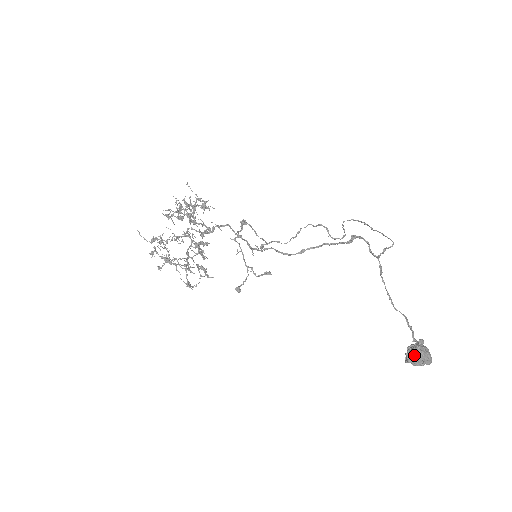
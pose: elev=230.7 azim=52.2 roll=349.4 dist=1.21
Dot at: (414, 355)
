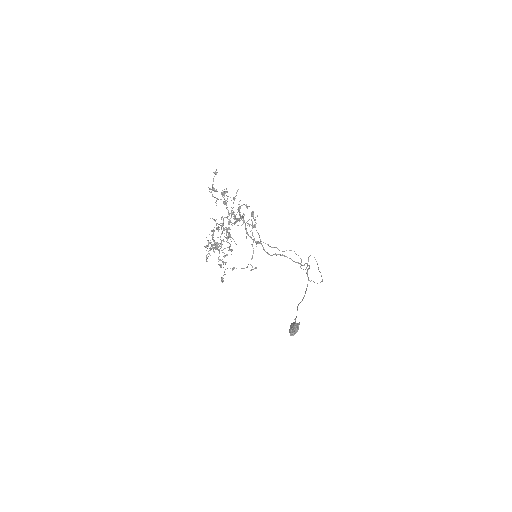
Dot at: occluded
